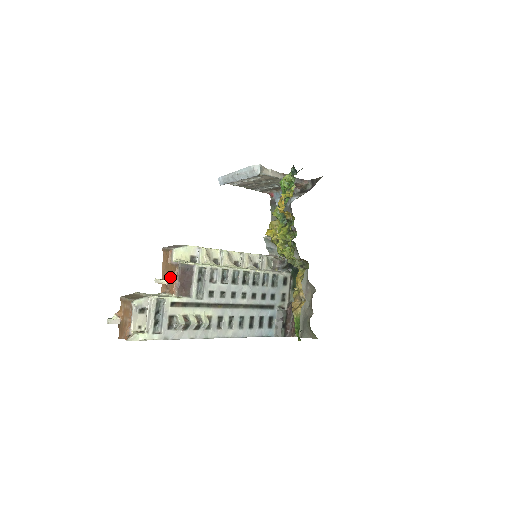
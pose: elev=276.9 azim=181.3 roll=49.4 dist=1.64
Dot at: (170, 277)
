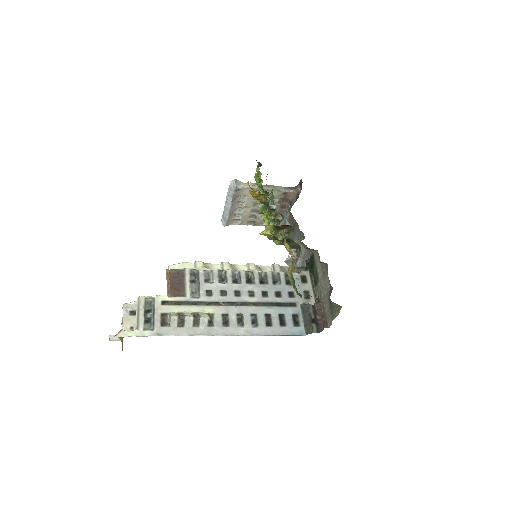
Dot at: occluded
